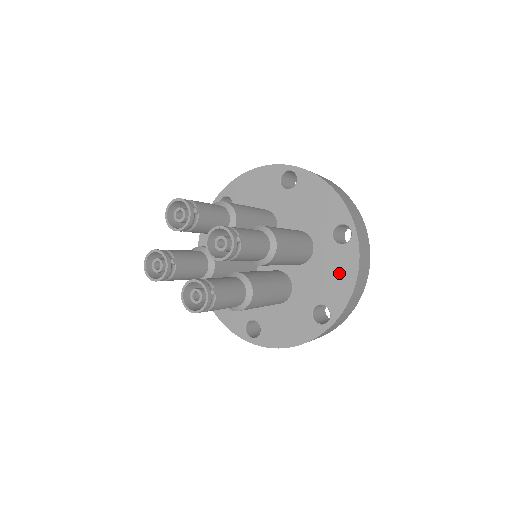
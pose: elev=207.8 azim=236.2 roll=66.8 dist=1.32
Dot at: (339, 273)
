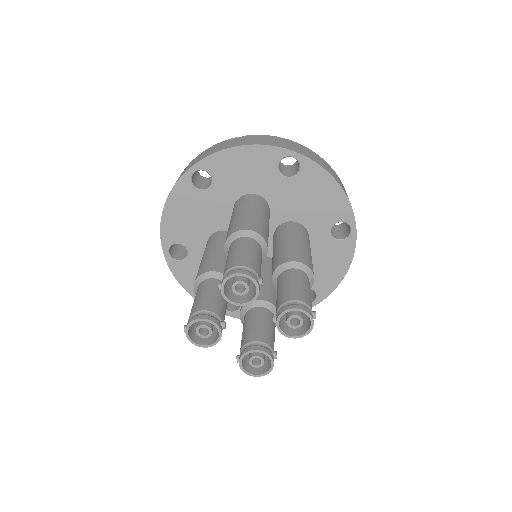
Dot at: (332, 264)
